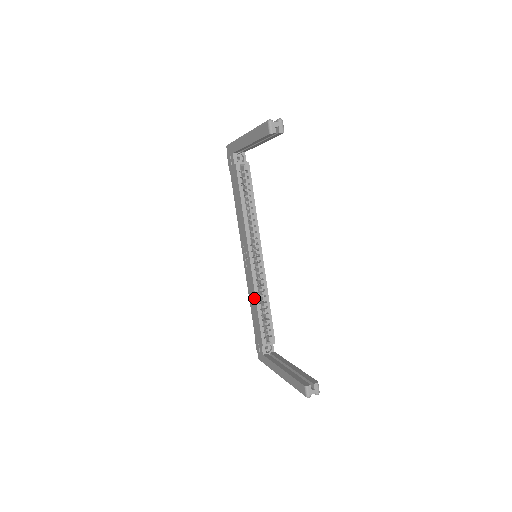
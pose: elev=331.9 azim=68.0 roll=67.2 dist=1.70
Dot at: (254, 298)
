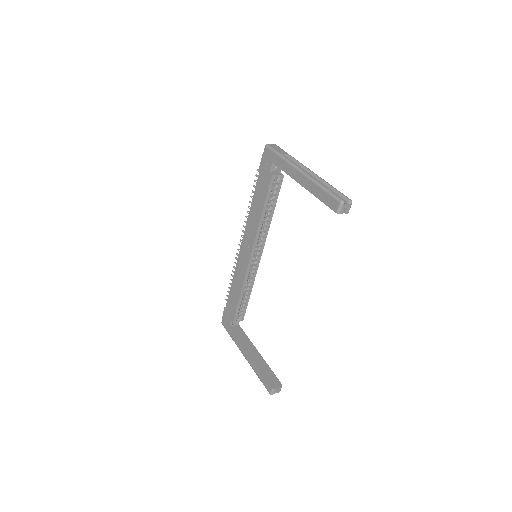
Dot at: (240, 287)
